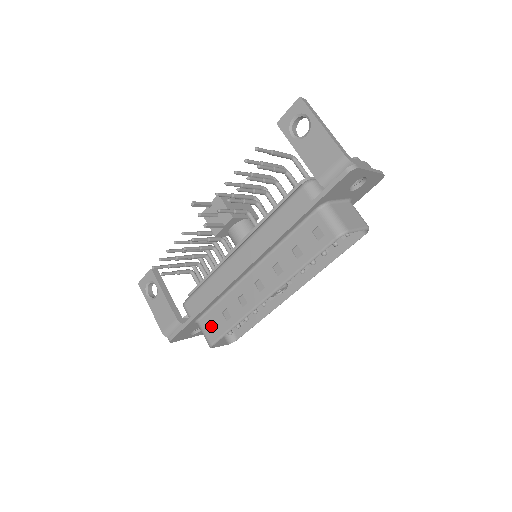
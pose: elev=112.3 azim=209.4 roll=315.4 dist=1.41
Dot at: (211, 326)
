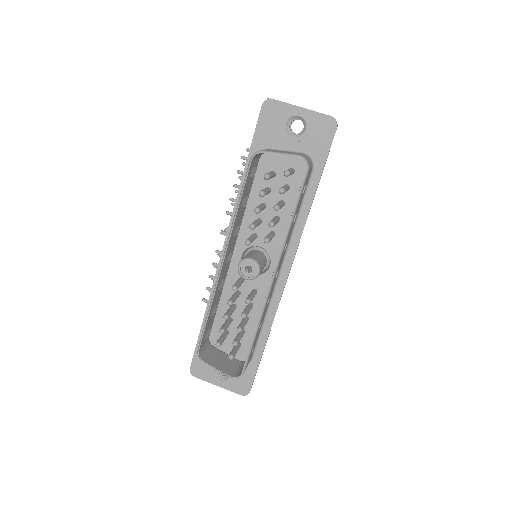
Dot at: occluded
